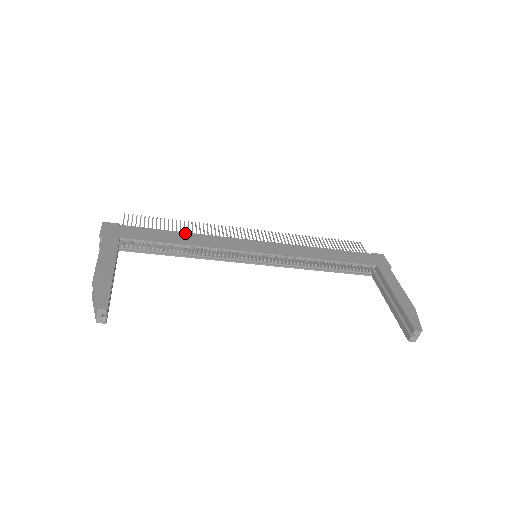
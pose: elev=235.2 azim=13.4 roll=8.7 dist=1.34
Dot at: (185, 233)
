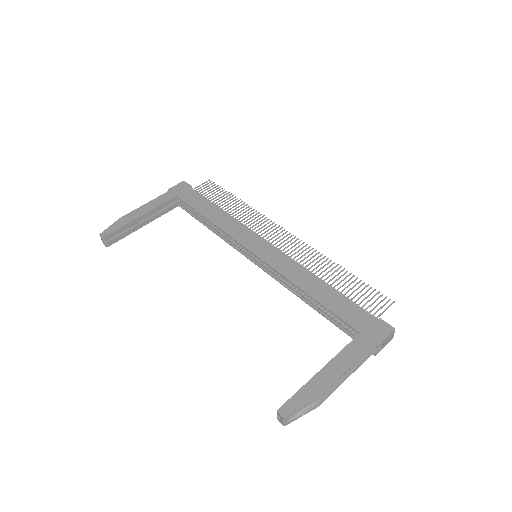
Dot at: (223, 211)
